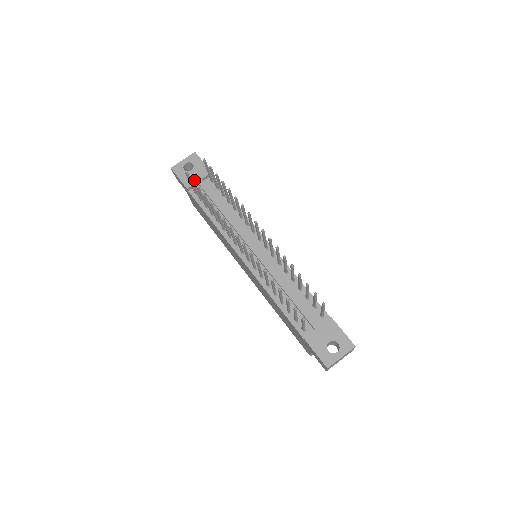
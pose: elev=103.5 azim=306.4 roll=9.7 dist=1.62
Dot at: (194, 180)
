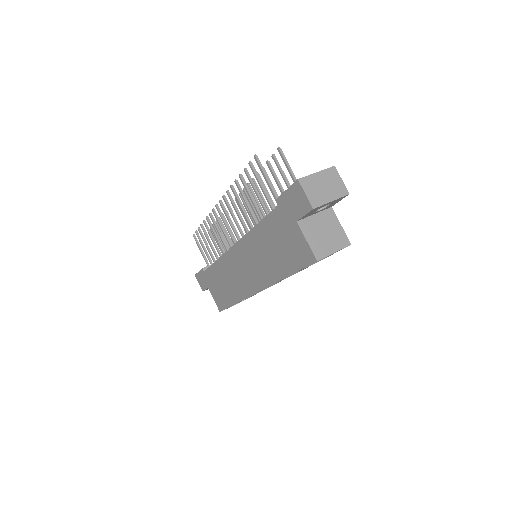
Dot at: (210, 265)
